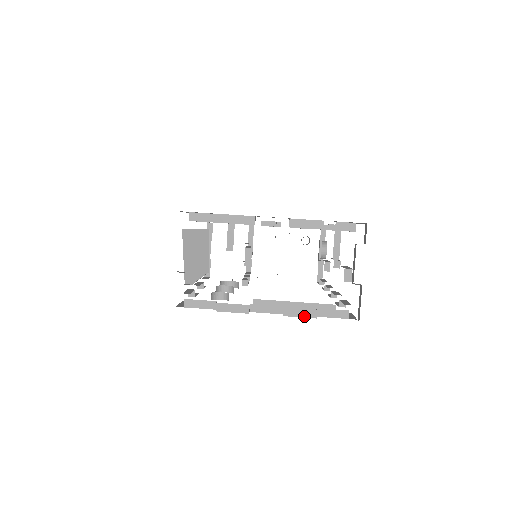
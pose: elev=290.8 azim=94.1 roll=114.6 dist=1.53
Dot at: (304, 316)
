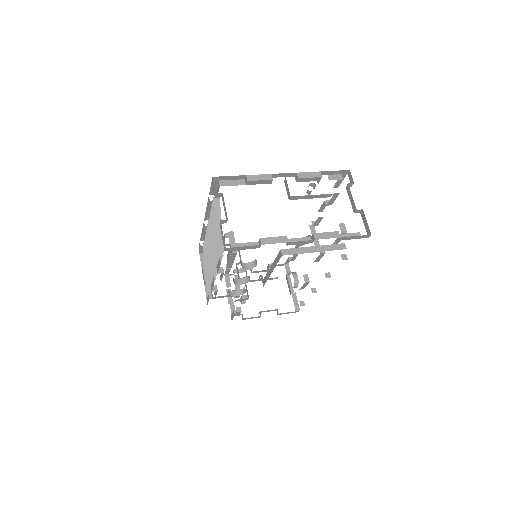
Dot at: (331, 237)
